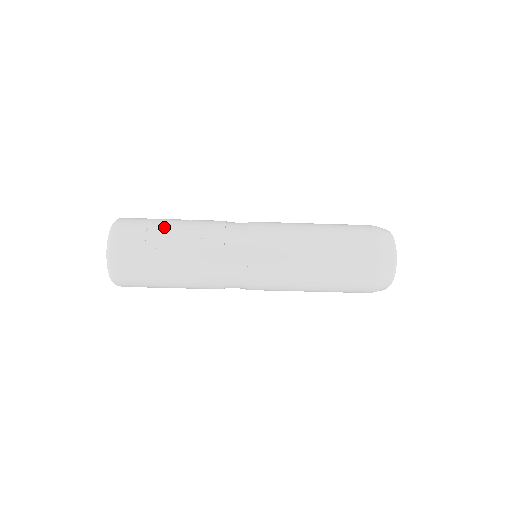
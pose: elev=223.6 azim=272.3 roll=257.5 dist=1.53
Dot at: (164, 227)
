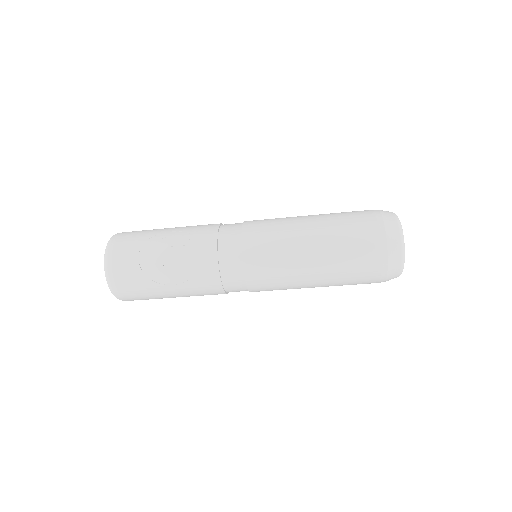
Dot at: (156, 247)
